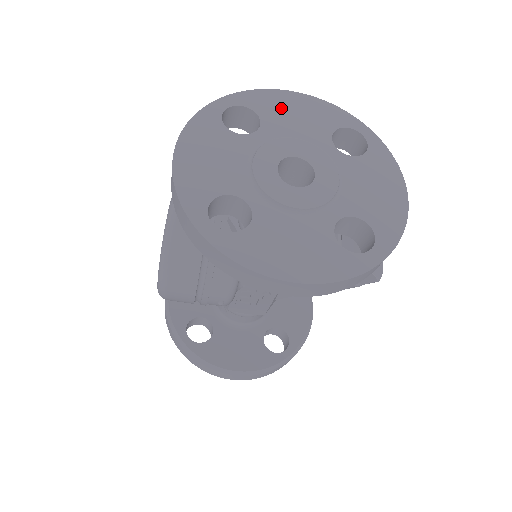
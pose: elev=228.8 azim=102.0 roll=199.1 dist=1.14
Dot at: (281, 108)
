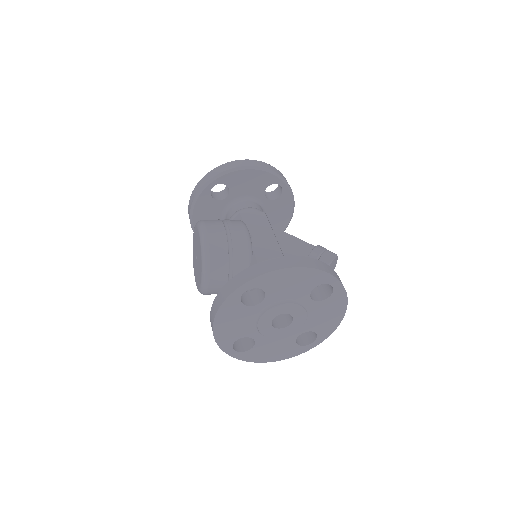
Dot at: (281, 283)
